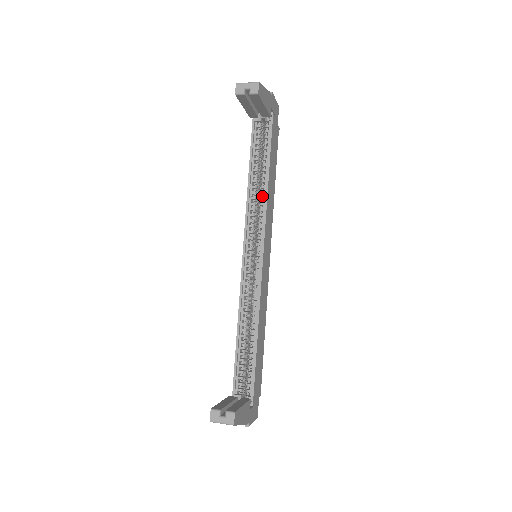
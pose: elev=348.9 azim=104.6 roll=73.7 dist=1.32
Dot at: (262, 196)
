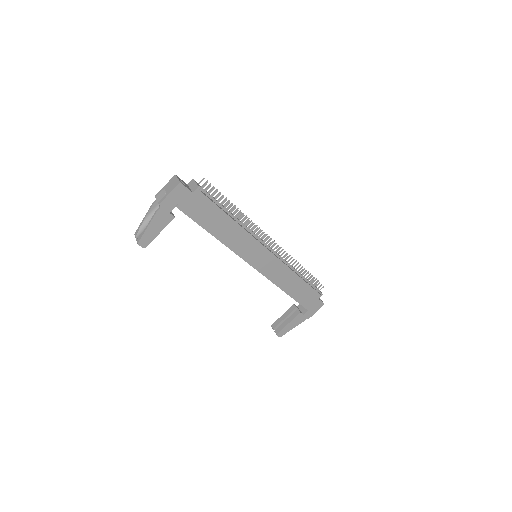
Dot at: occluded
